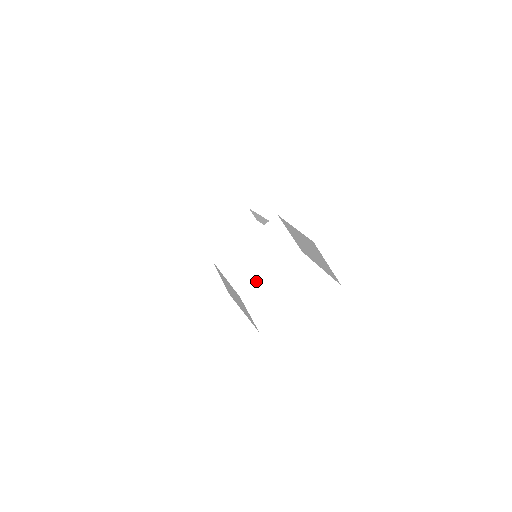
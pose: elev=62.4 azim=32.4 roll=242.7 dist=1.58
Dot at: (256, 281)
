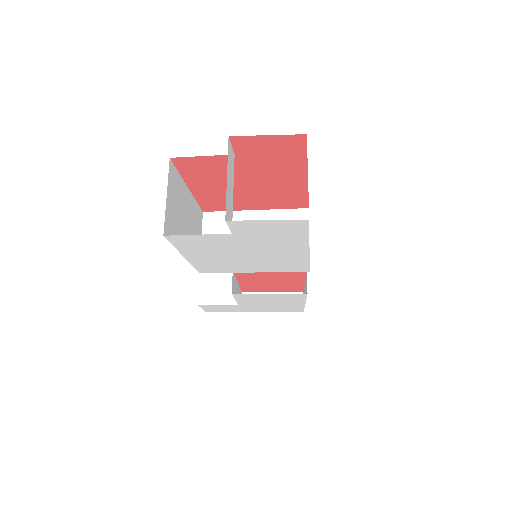
Dot at: occluded
